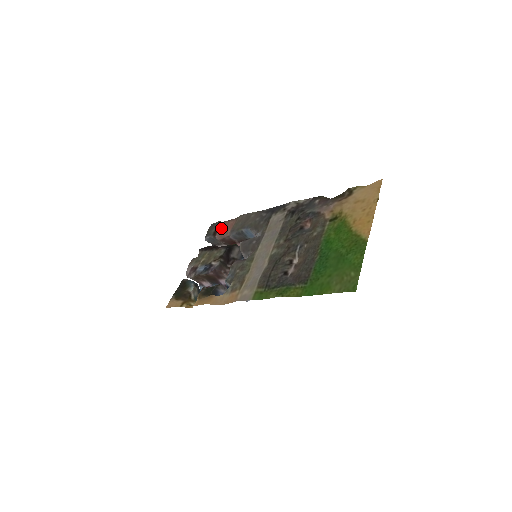
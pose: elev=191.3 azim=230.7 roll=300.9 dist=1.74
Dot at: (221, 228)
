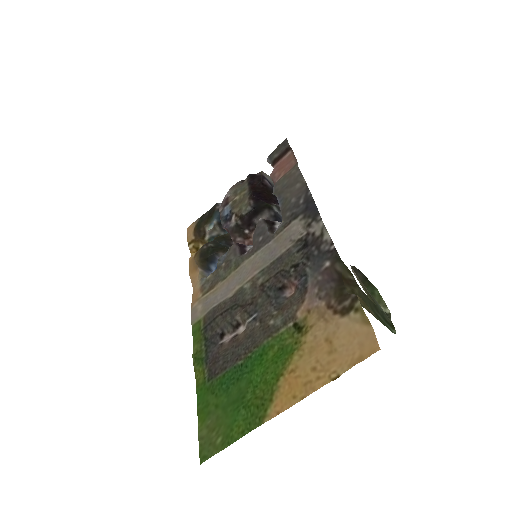
Dot at: (285, 158)
